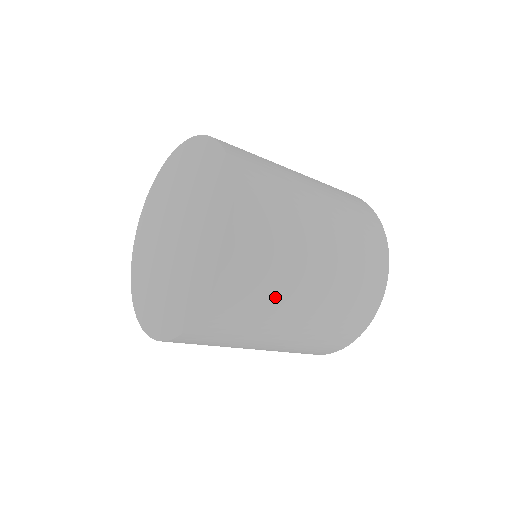
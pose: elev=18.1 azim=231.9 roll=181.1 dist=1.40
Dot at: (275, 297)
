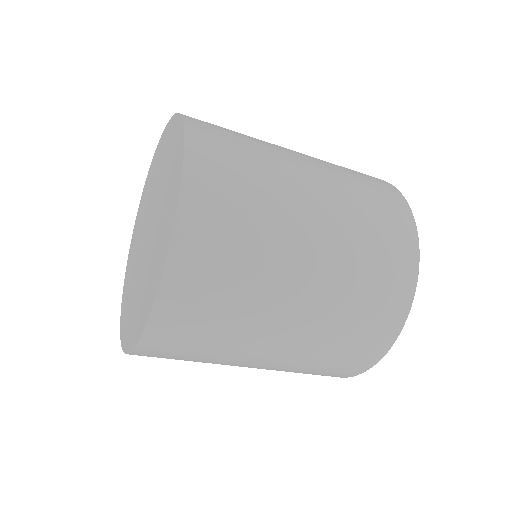
Dot at: (238, 323)
